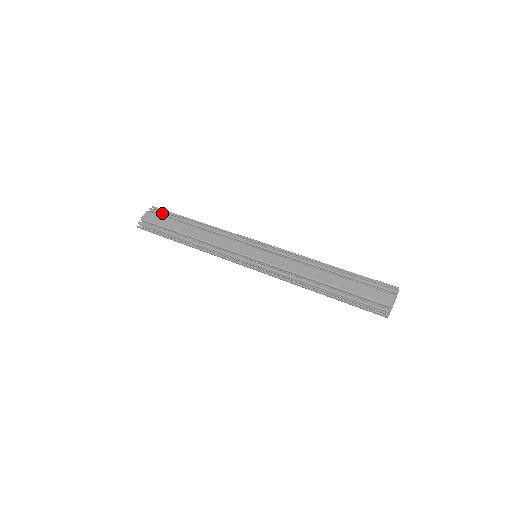
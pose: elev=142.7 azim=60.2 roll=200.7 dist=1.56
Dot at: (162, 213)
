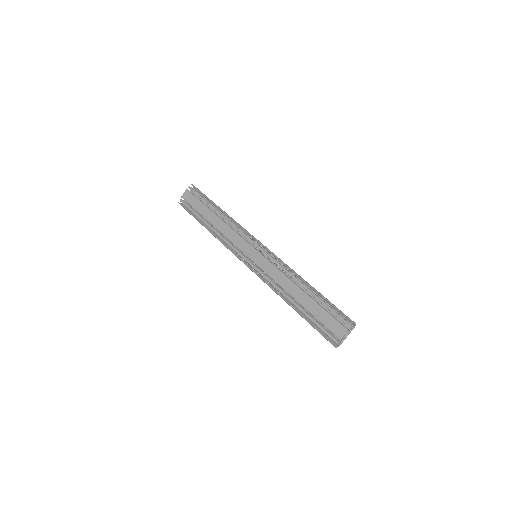
Dot at: (196, 194)
